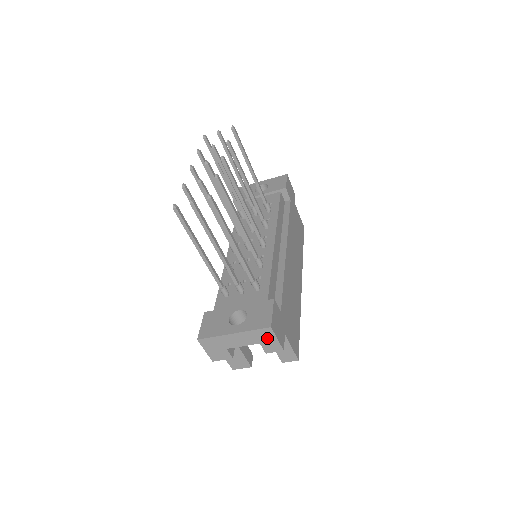
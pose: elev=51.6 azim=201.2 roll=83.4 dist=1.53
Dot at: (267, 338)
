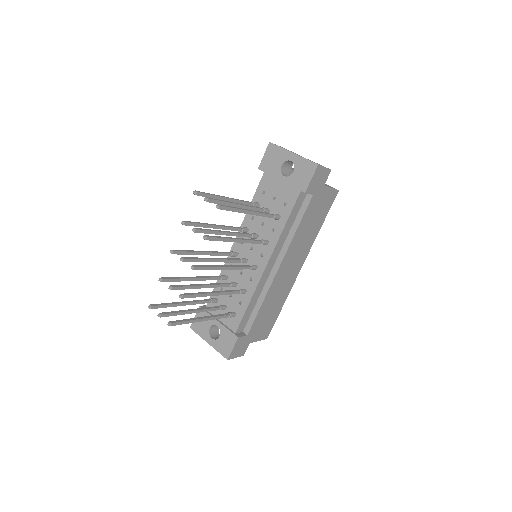
Dot at: occluded
